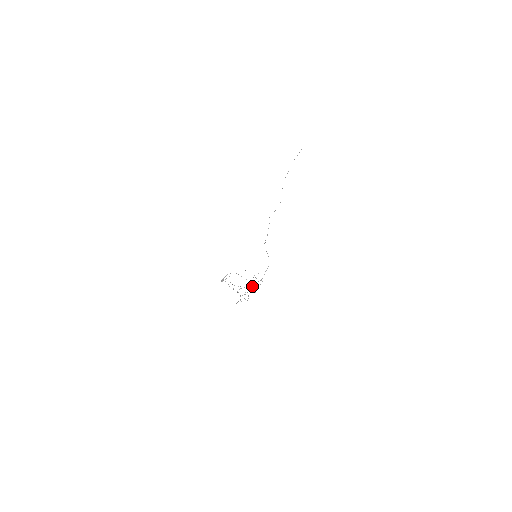
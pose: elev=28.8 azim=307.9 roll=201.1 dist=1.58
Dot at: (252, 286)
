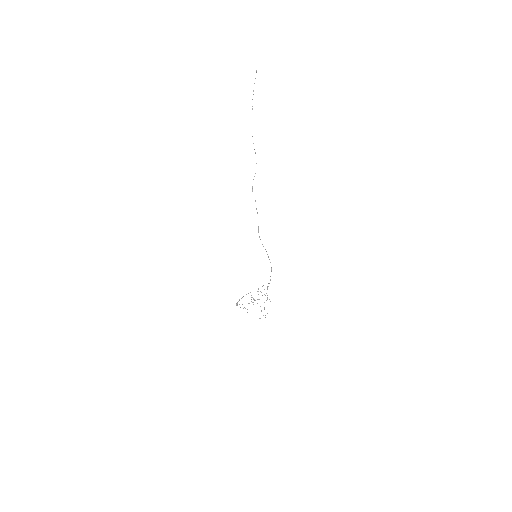
Dot at: occluded
